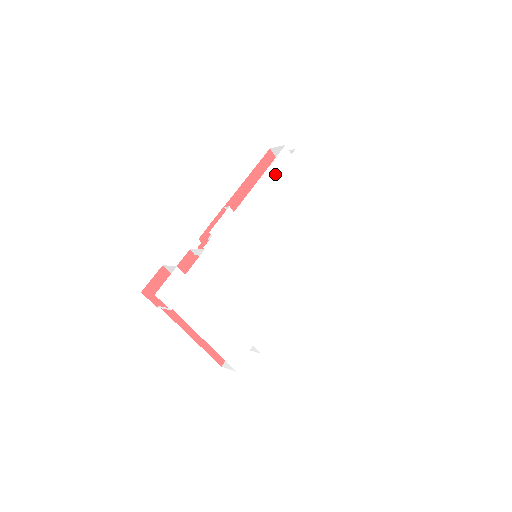
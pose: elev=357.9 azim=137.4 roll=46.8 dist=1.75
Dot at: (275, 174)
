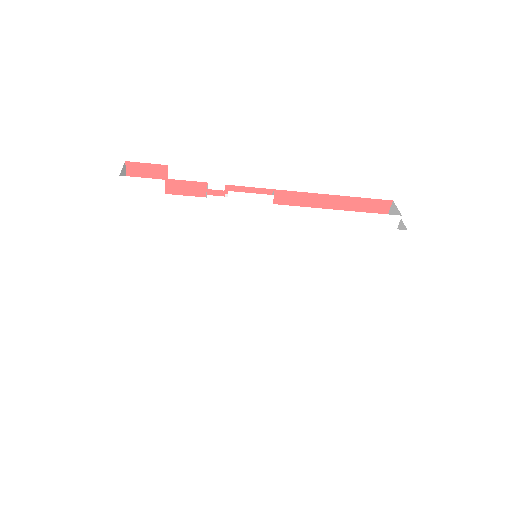
Dot at: (357, 224)
